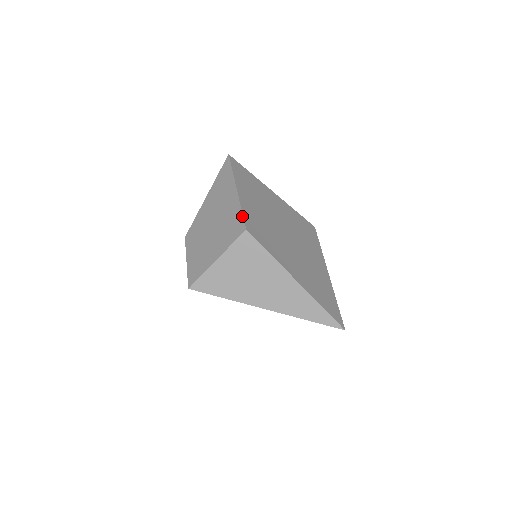
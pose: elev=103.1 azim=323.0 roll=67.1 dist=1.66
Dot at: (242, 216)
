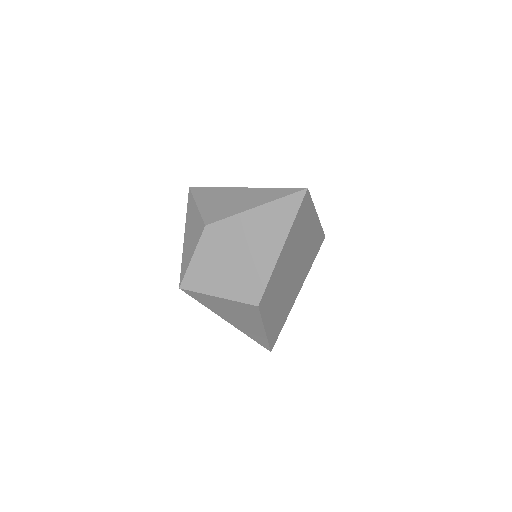
Dot at: (265, 288)
